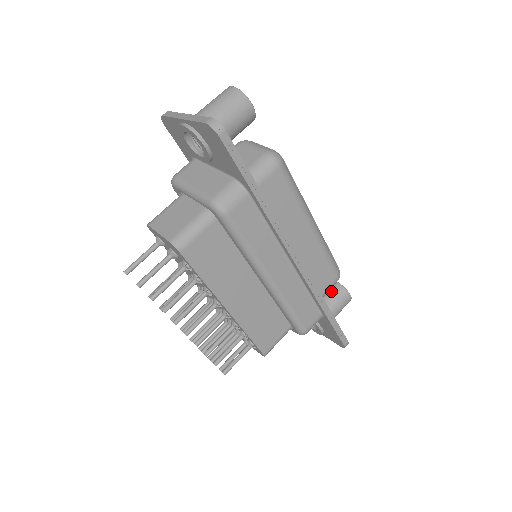
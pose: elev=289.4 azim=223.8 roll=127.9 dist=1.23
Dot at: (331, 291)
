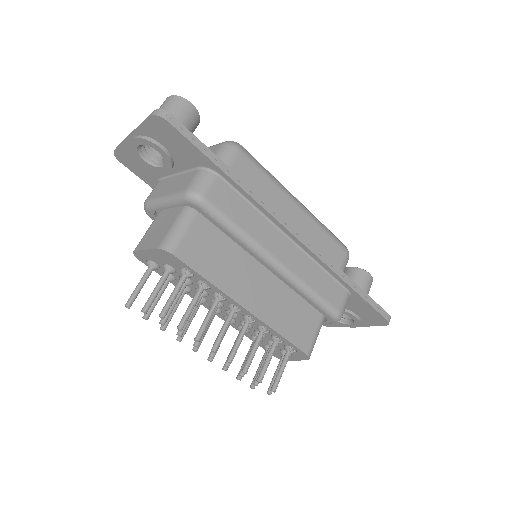
Dot at: (349, 277)
